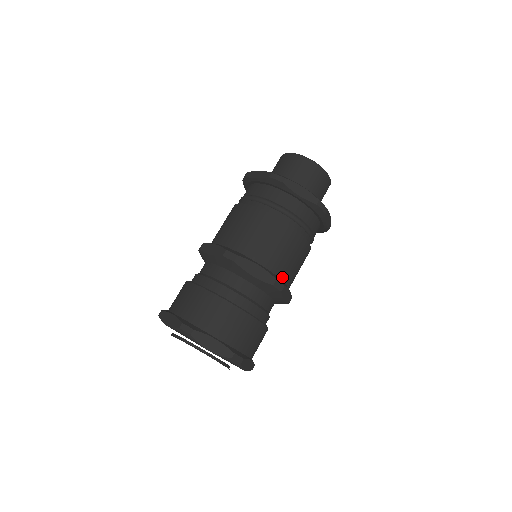
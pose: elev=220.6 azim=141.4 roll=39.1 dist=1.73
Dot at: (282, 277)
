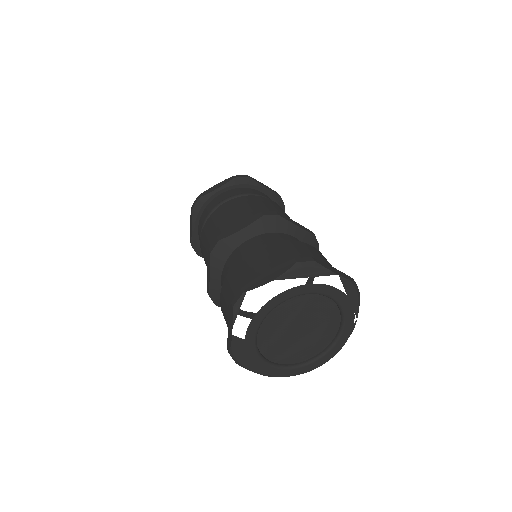
Dot at: occluded
